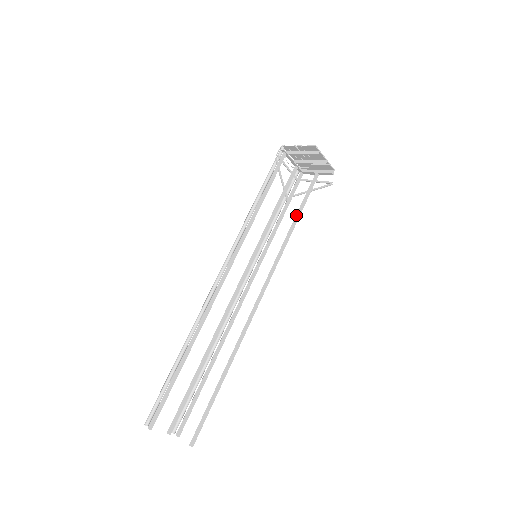
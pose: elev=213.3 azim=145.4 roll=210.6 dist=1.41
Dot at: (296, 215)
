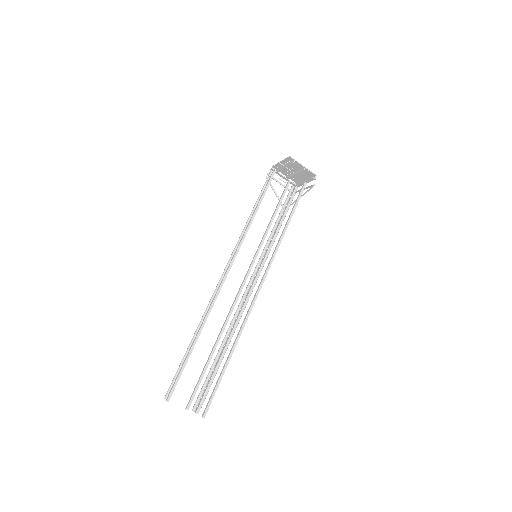
Dot at: (288, 218)
